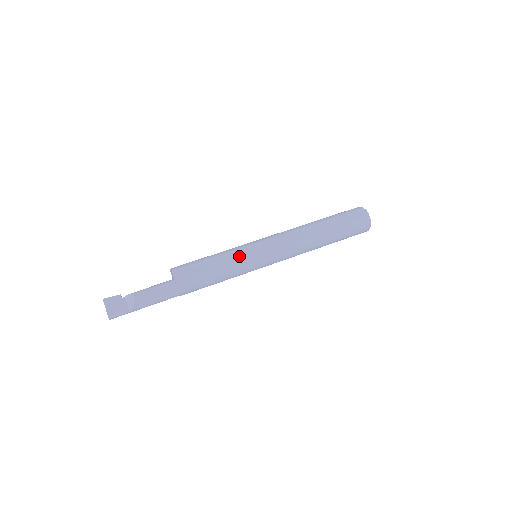
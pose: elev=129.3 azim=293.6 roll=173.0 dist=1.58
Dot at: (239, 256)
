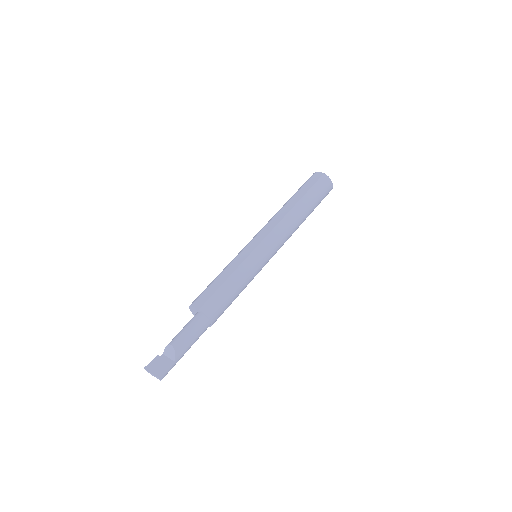
Dot at: (241, 260)
